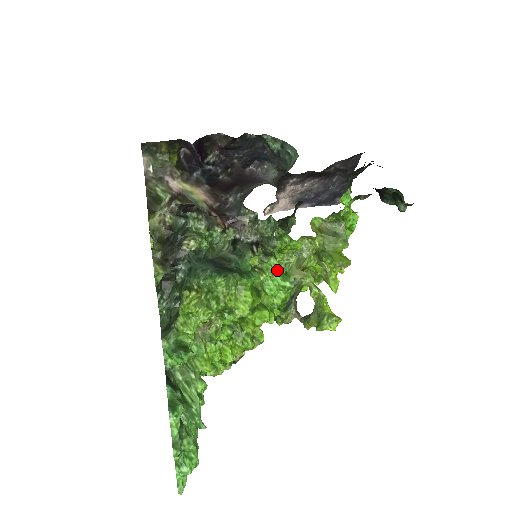
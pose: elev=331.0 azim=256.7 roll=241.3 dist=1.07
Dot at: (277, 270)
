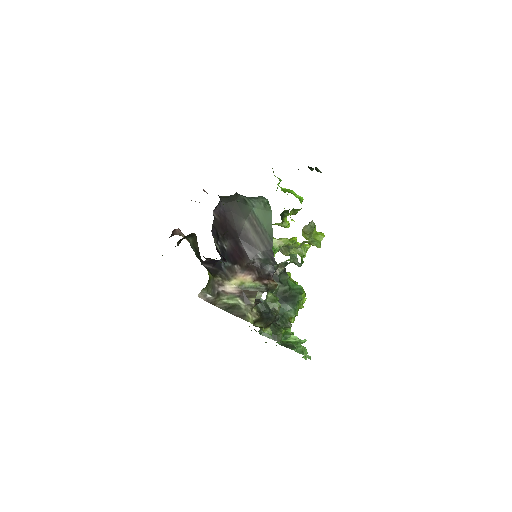
Dot at: occluded
